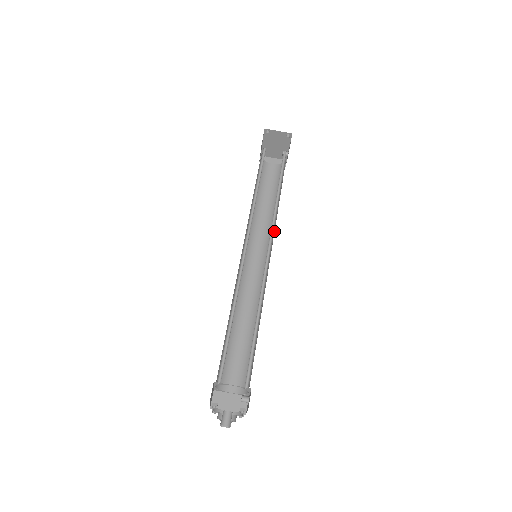
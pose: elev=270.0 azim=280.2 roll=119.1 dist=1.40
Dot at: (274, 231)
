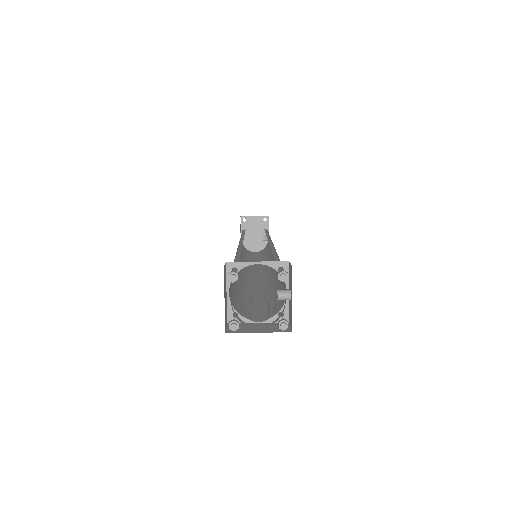
Dot at: occluded
